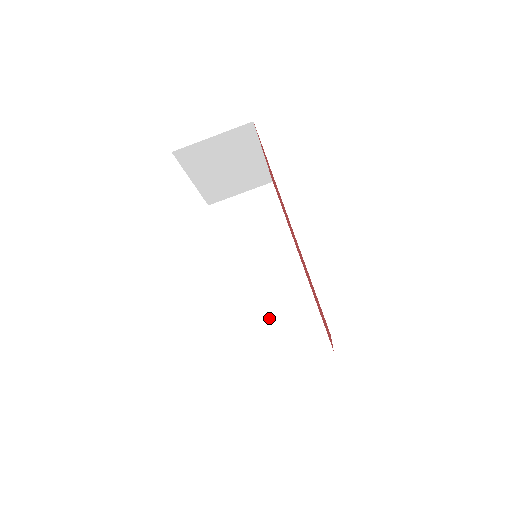
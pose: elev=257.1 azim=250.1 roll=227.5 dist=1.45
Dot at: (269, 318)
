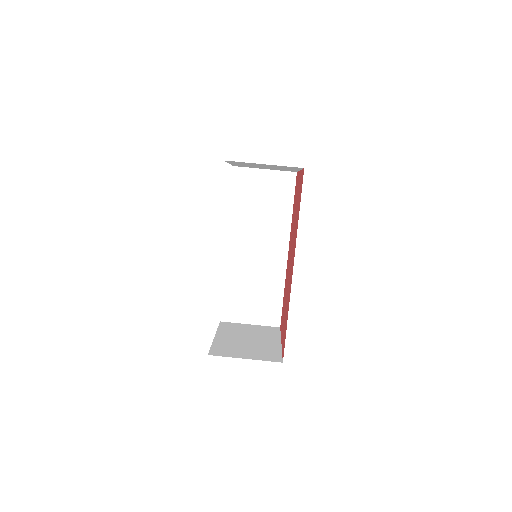
Dot at: (245, 284)
